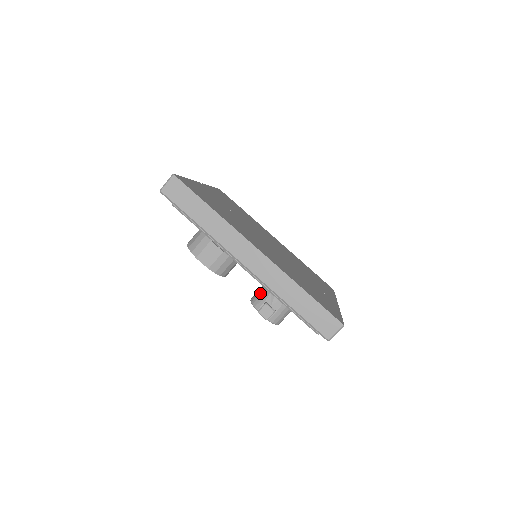
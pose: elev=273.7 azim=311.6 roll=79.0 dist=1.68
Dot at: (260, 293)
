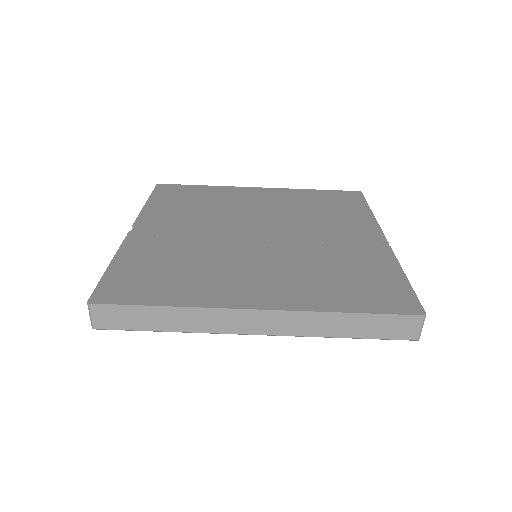
Dot at: occluded
